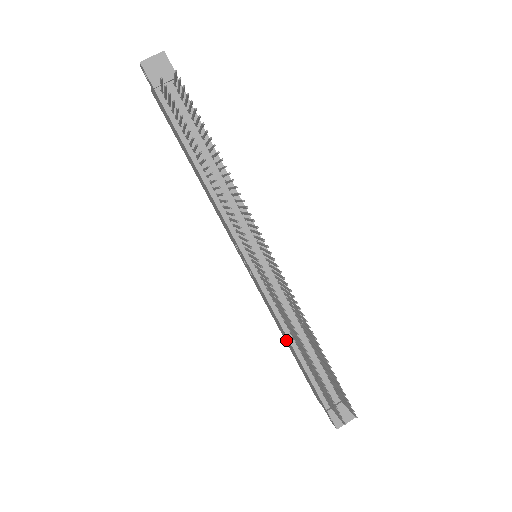
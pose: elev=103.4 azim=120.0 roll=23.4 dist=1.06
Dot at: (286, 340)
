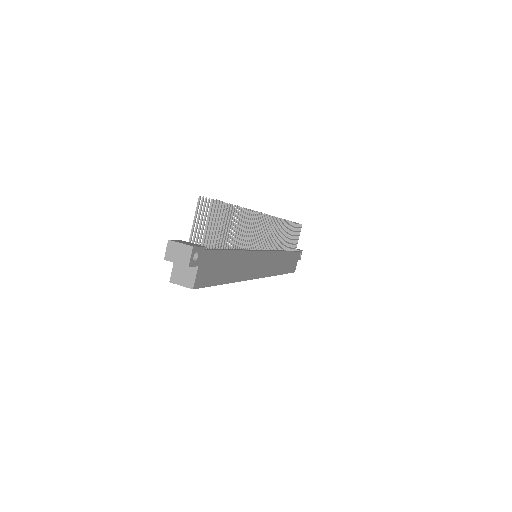
Dot at: occluded
